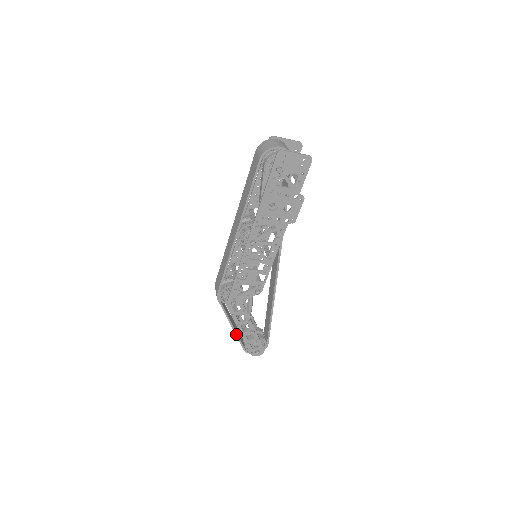
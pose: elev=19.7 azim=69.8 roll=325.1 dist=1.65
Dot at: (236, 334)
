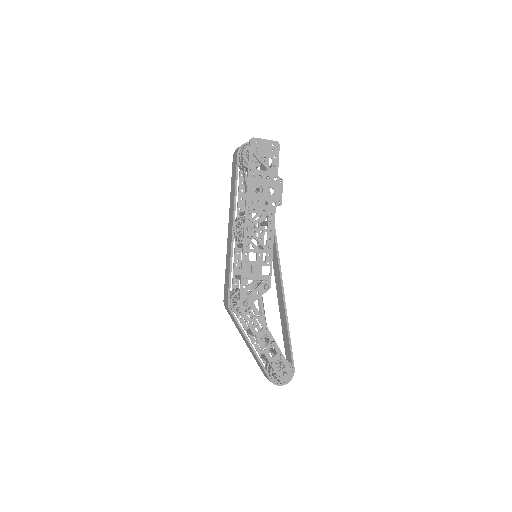
Dot at: (257, 357)
